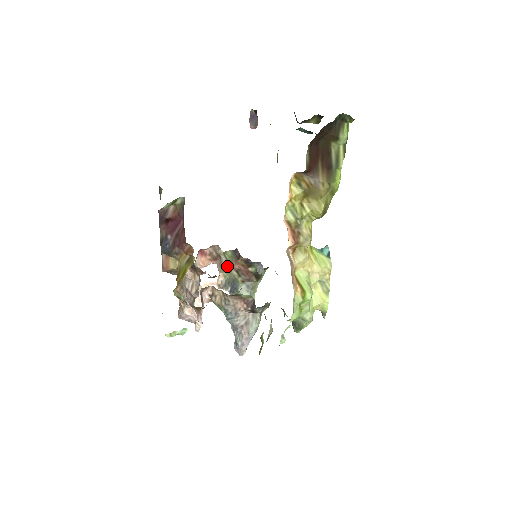
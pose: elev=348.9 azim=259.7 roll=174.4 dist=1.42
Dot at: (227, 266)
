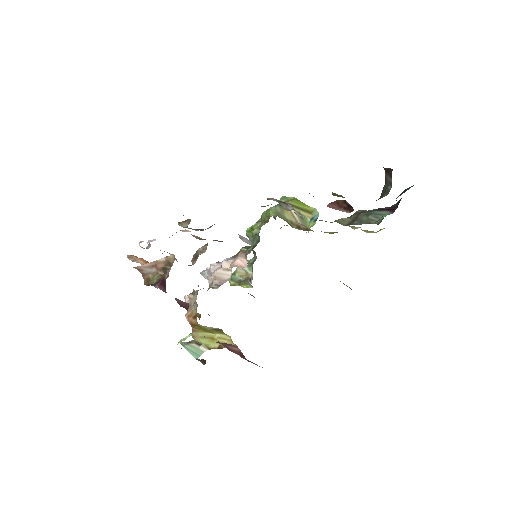
Dot at: occluded
